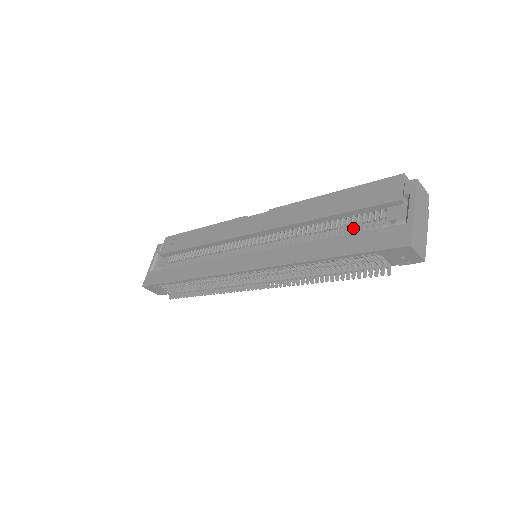
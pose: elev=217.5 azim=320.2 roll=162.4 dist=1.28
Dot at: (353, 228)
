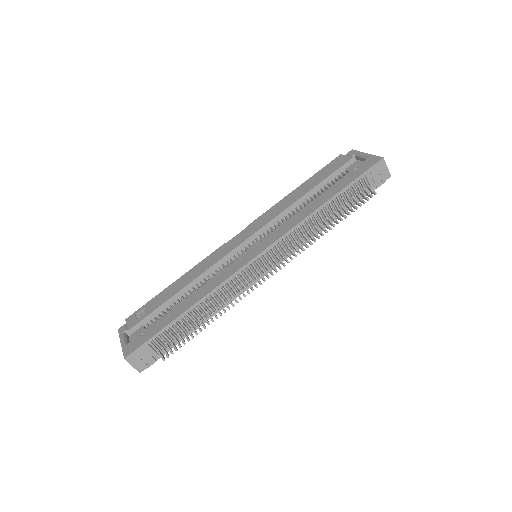
Dot at: occluded
